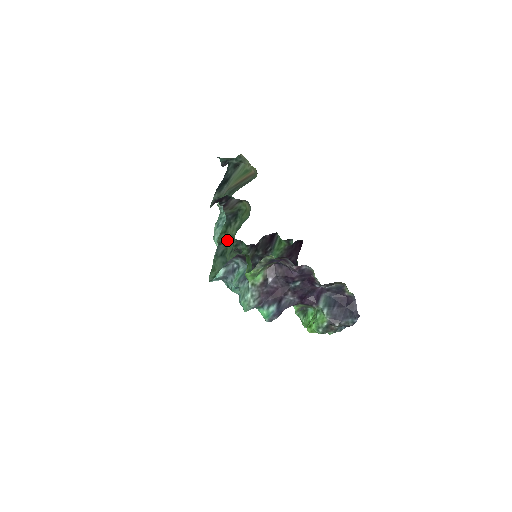
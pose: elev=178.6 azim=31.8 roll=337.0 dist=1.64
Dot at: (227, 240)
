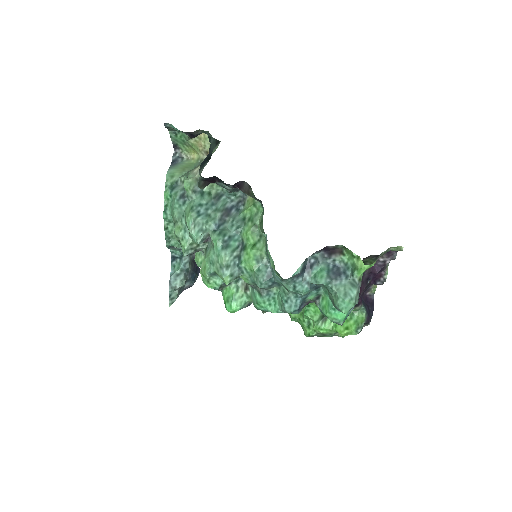
Dot at: occluded
